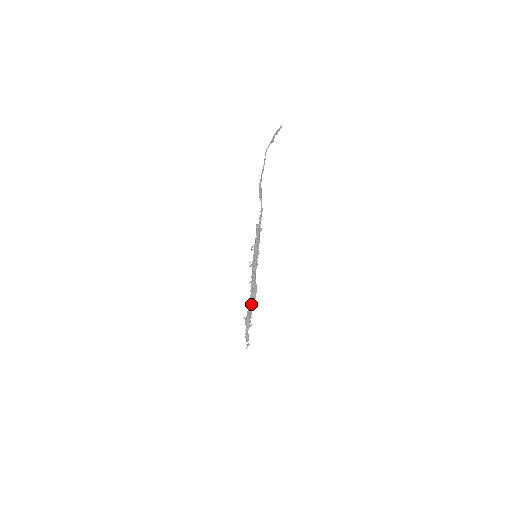
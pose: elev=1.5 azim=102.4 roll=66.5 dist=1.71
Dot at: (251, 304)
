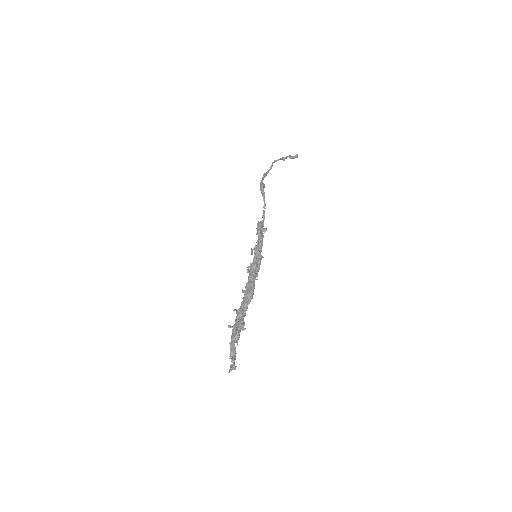
Dot at: (243, 308)
